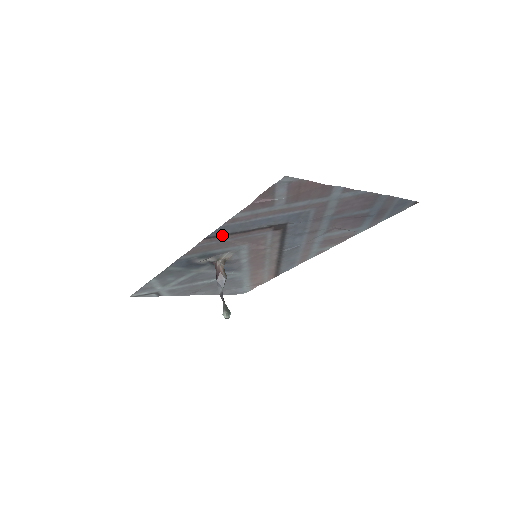
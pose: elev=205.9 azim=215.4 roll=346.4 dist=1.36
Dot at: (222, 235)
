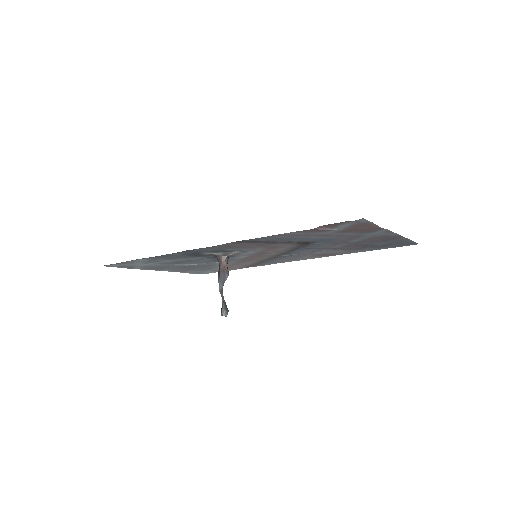
Dot at: (253, 241)
